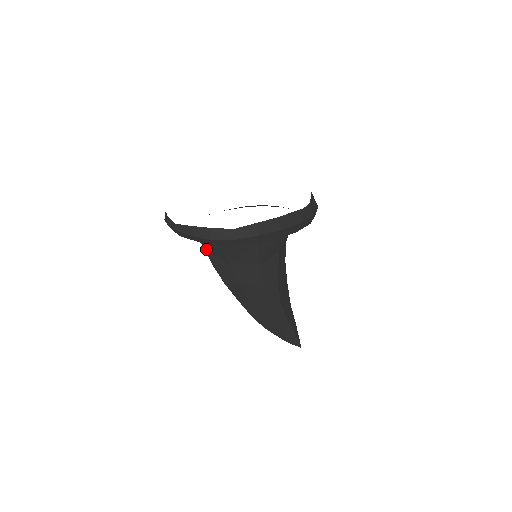
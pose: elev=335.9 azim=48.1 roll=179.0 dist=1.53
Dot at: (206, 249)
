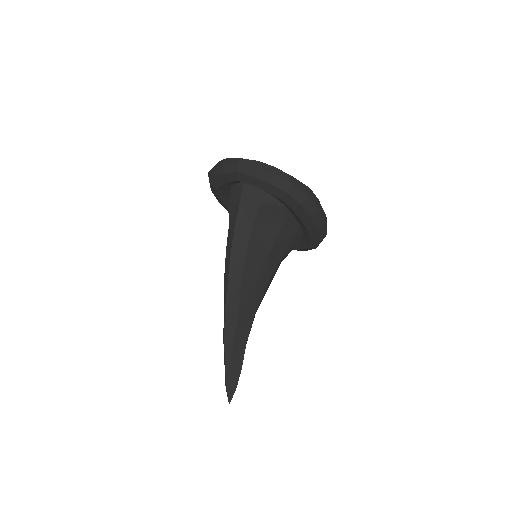
Dot at: (241, 204)
